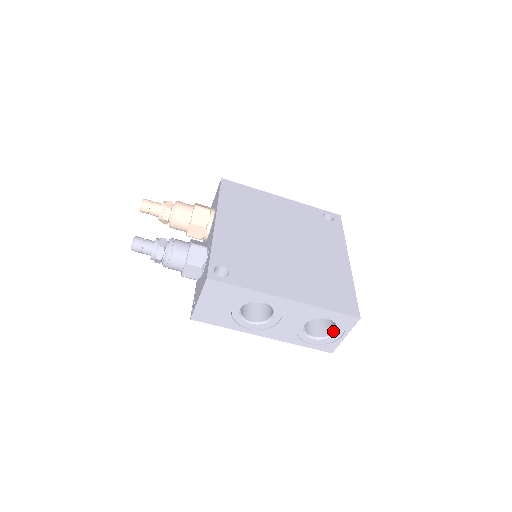
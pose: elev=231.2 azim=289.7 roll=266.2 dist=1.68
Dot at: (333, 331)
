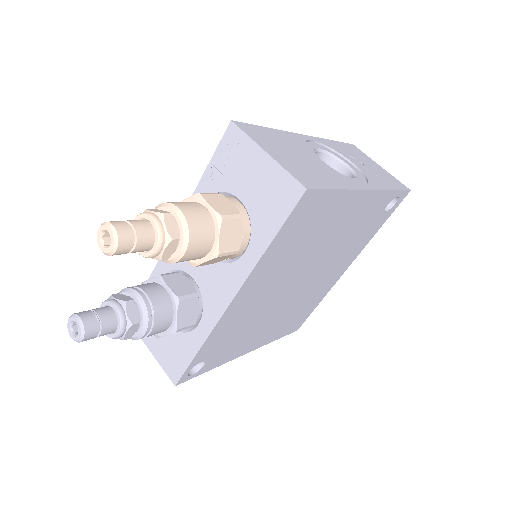
Dot at: occluded
